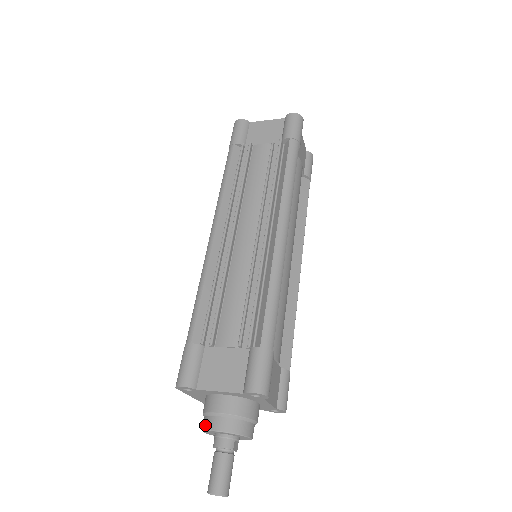
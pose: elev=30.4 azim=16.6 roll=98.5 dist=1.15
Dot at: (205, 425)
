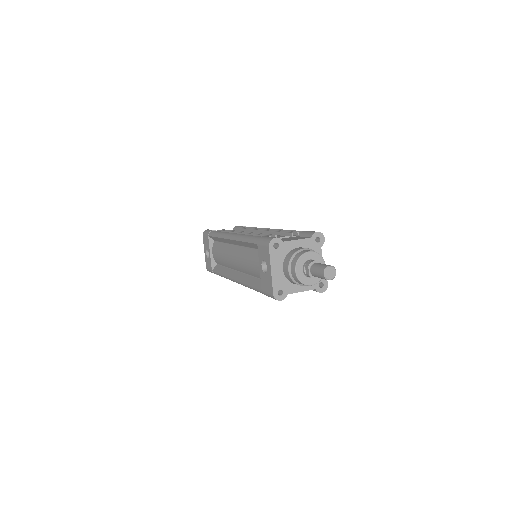
Dot at: (297, 257)
